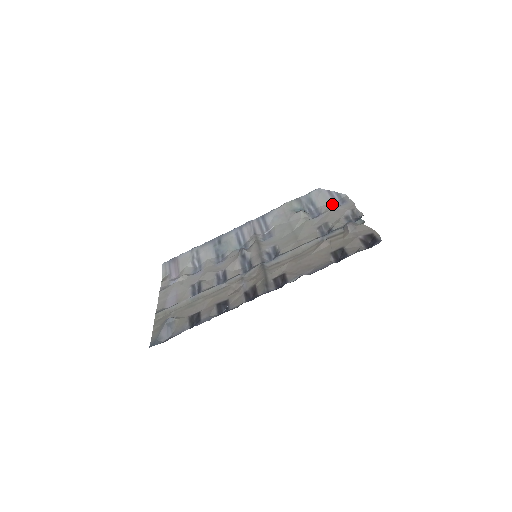
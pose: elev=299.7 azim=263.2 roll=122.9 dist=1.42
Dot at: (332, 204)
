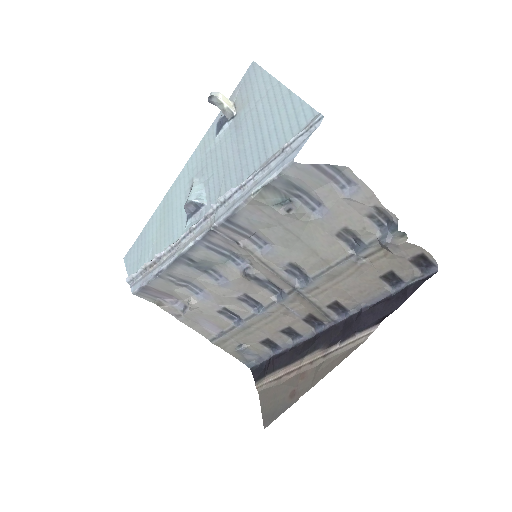
Dot at: (332, 187)
